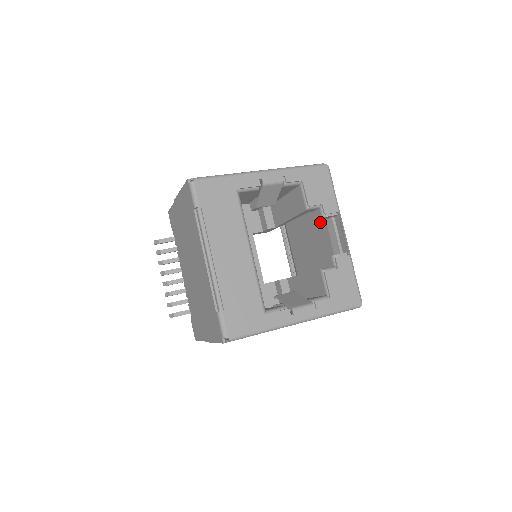
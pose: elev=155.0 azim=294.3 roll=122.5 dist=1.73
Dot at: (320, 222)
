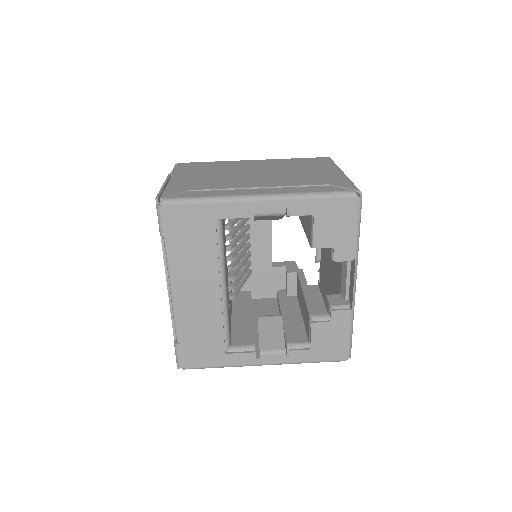
Dot at: occluded
